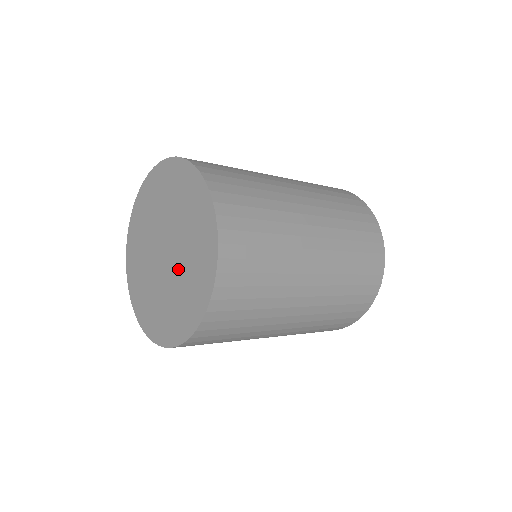
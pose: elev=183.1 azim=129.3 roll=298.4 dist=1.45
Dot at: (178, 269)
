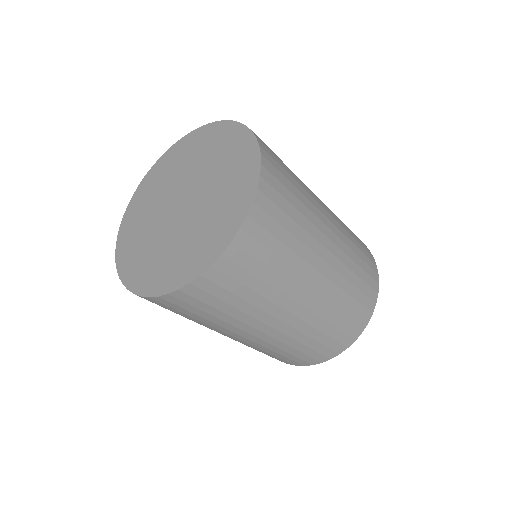
Dot at: (207, 185)
